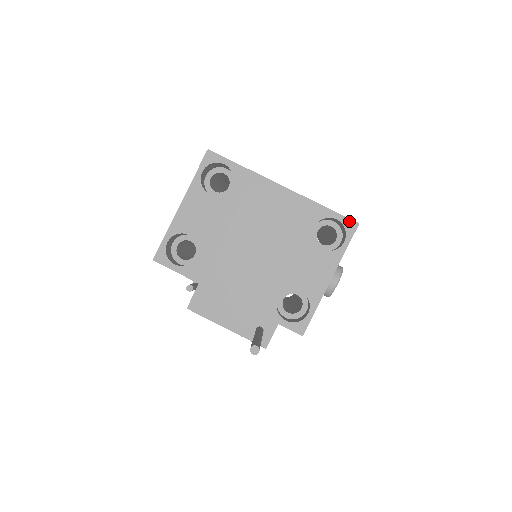
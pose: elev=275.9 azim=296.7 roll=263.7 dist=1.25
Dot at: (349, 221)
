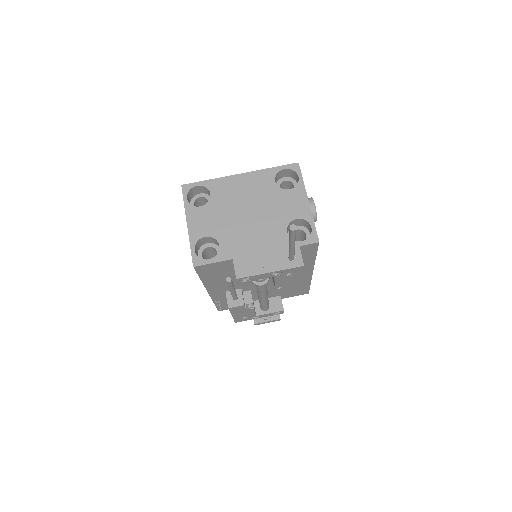
Dot at: (292, 165)
